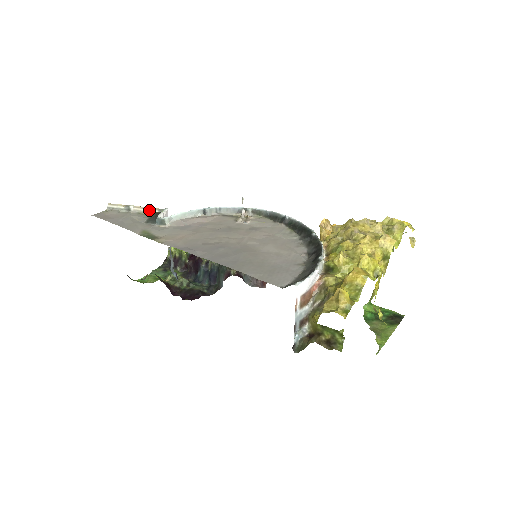
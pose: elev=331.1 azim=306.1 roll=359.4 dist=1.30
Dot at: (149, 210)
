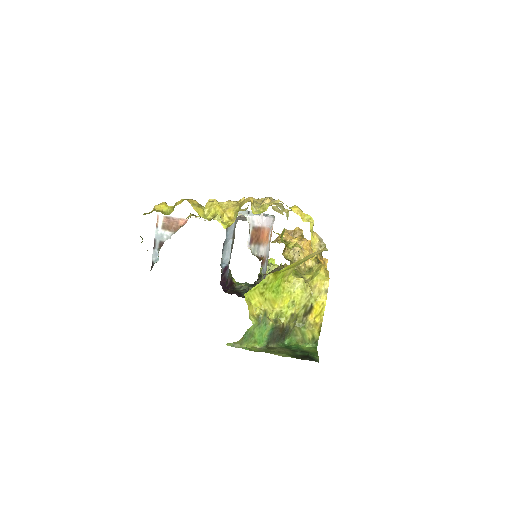
Dot at: occluded
